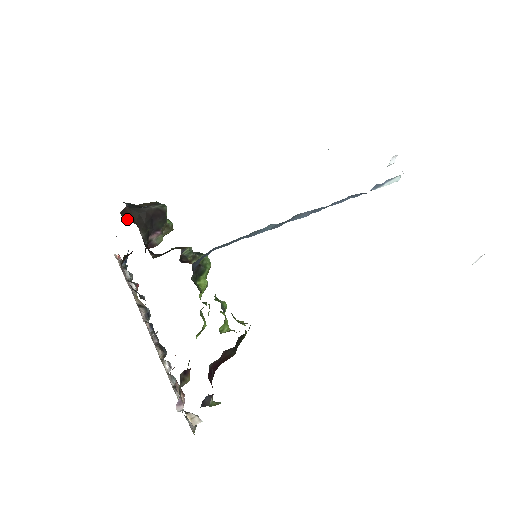
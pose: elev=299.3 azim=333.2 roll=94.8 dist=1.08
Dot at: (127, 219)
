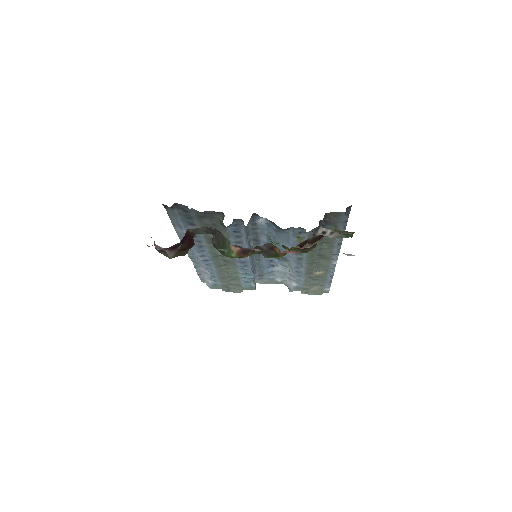
Dot at: occluded
